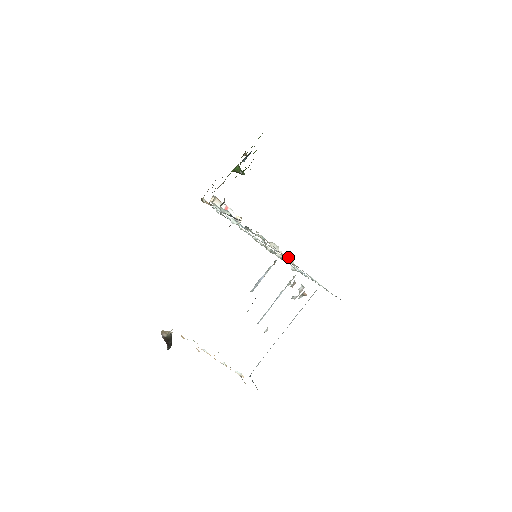
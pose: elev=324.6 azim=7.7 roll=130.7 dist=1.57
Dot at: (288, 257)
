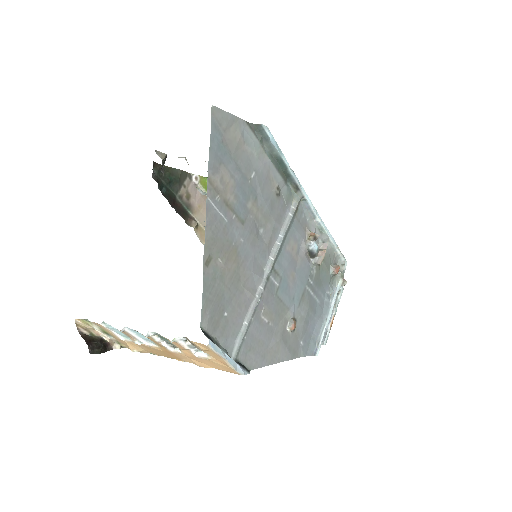
Dot at: occluded
